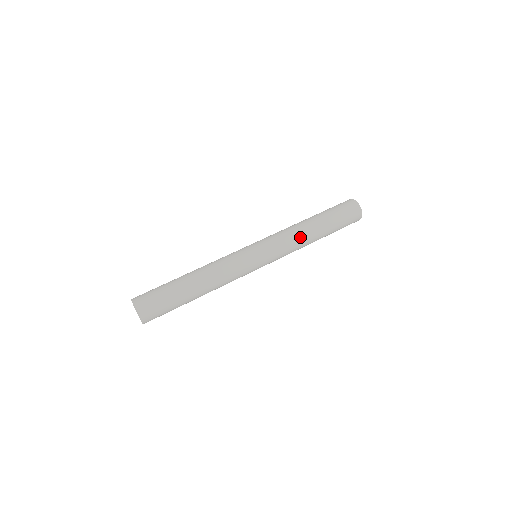
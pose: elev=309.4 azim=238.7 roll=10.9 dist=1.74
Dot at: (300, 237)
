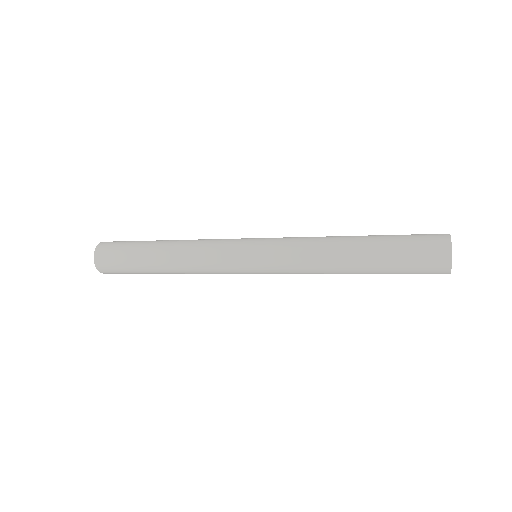
Dot at: (321, 239)
